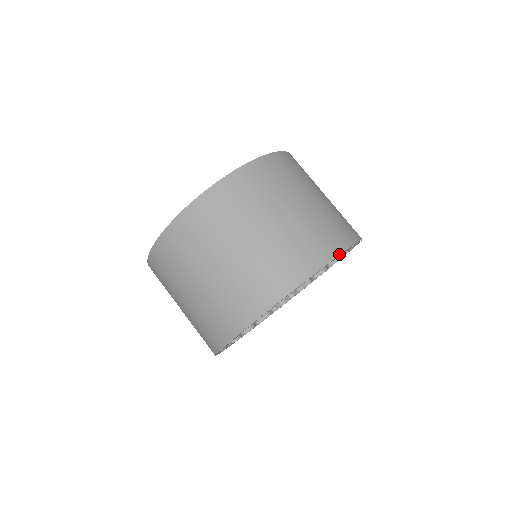
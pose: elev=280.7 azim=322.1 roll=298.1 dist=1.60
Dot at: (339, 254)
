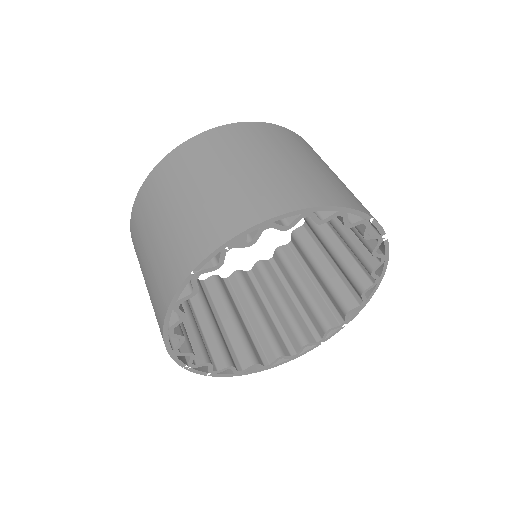
Dot at: (316, 206)
